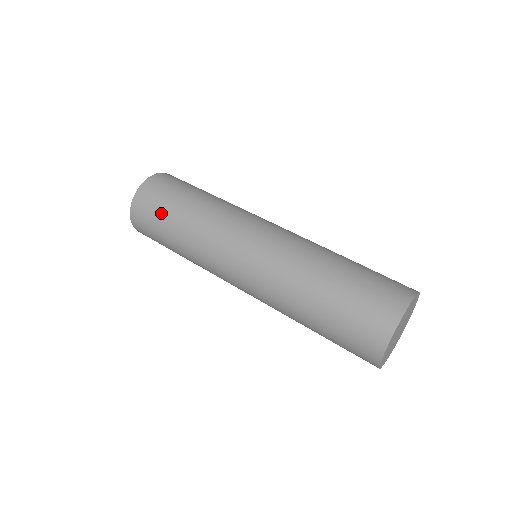
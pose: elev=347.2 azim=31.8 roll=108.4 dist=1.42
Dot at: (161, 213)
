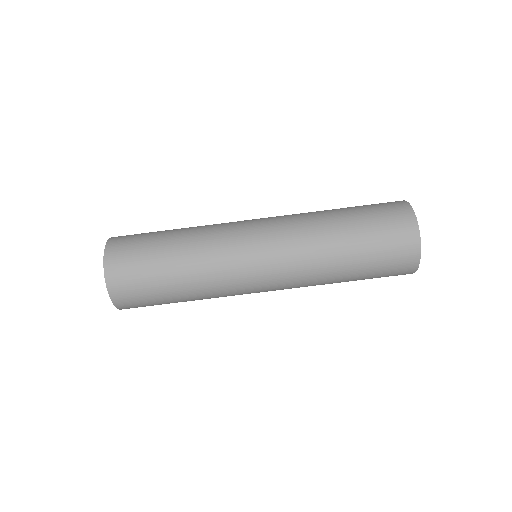
Dot at: (149, 276)
